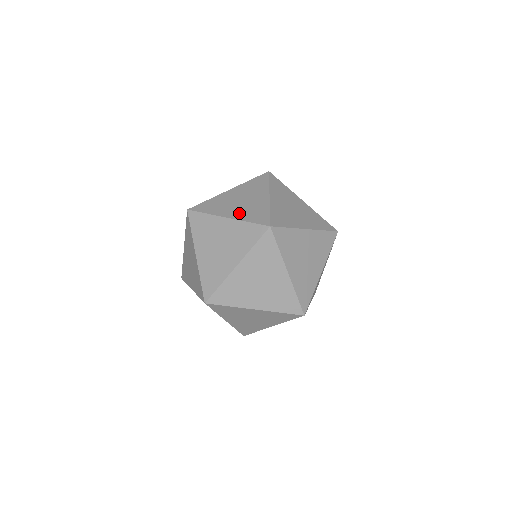
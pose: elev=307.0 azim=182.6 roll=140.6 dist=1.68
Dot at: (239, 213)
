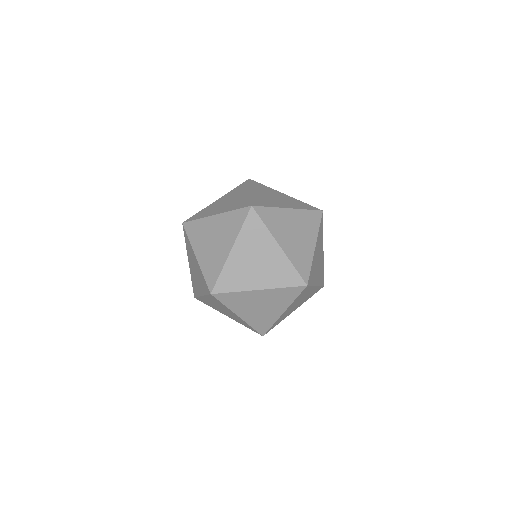
Dot at: (225, 208)
